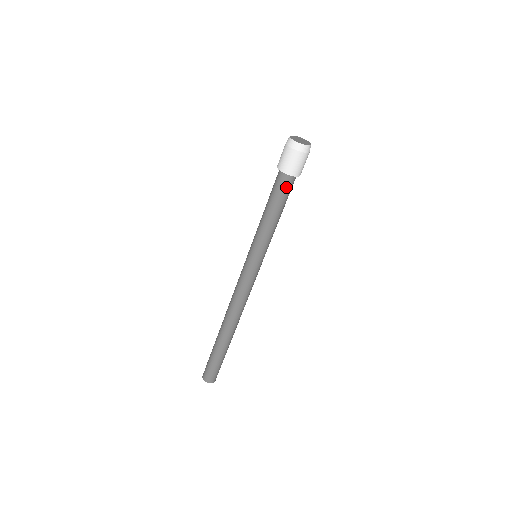
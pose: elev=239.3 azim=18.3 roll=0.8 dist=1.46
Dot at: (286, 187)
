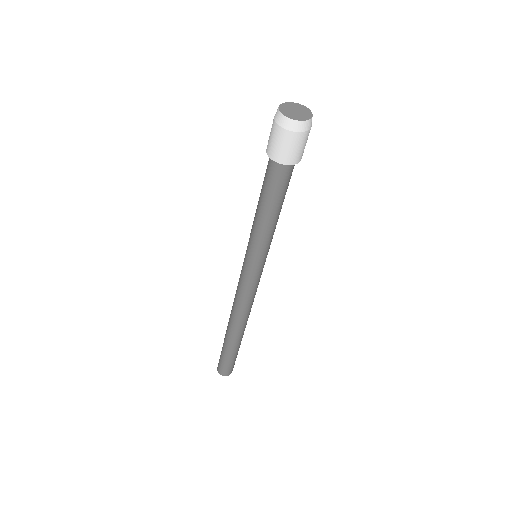
Dot at: (286, 178)
